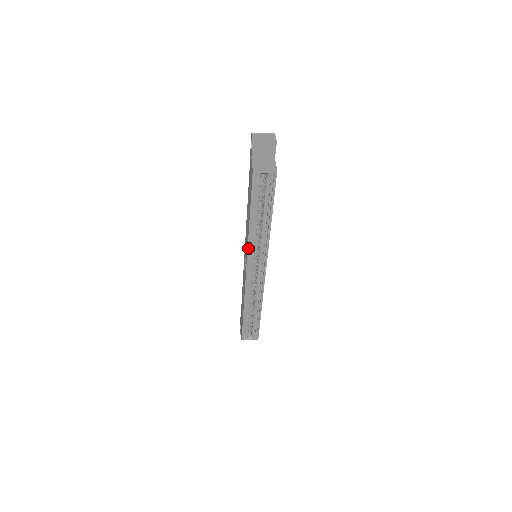
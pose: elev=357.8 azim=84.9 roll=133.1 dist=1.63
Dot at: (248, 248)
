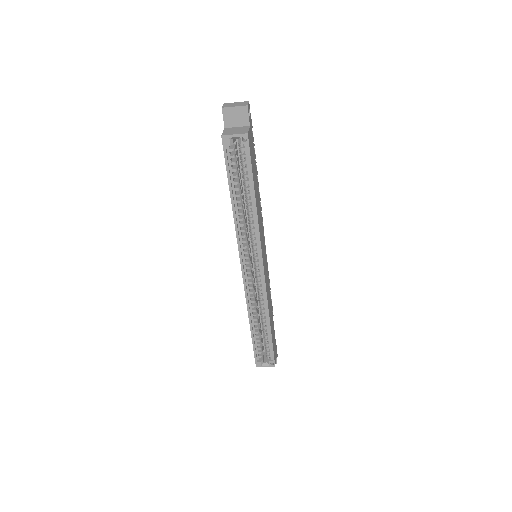
Dot at: (237, 238)
